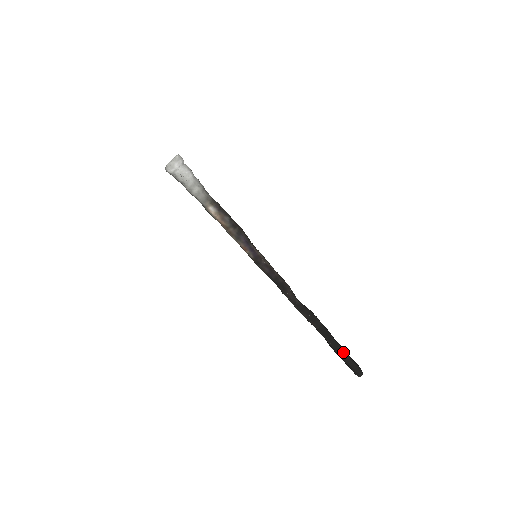
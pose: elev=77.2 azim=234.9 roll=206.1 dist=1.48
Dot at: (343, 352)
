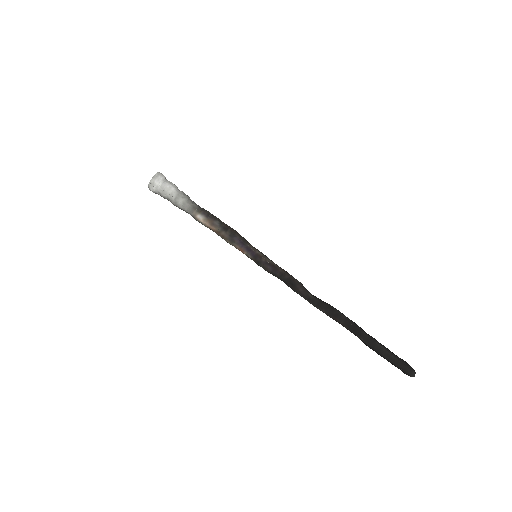
Dot at: (381, 348)
